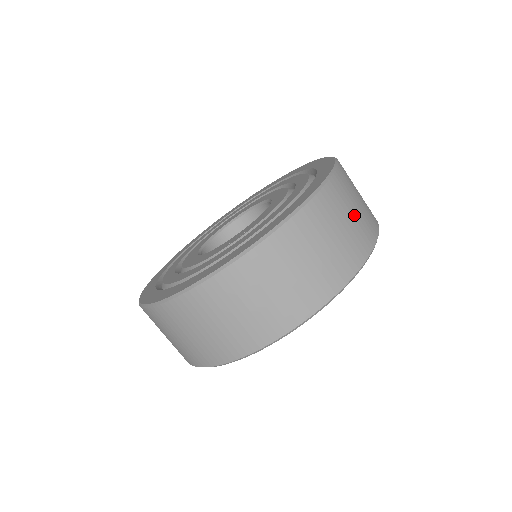
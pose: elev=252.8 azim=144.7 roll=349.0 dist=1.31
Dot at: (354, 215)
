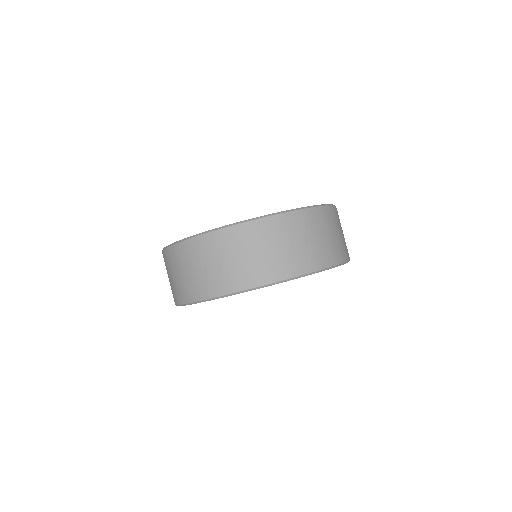
Dot at: occluded
